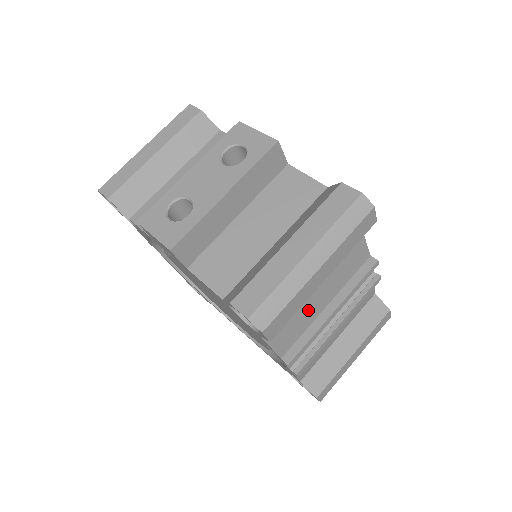
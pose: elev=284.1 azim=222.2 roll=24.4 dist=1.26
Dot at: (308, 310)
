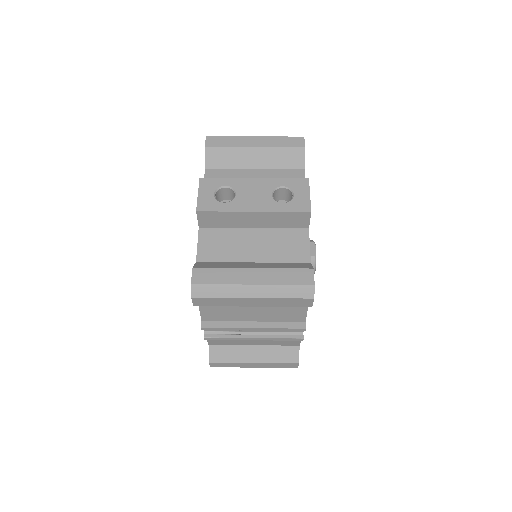
Dot at: (239, 313)
